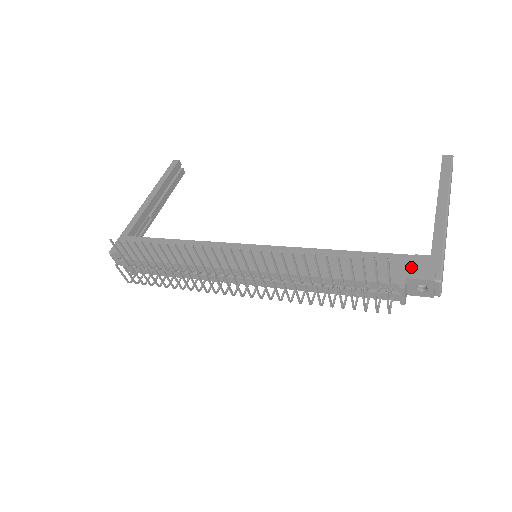
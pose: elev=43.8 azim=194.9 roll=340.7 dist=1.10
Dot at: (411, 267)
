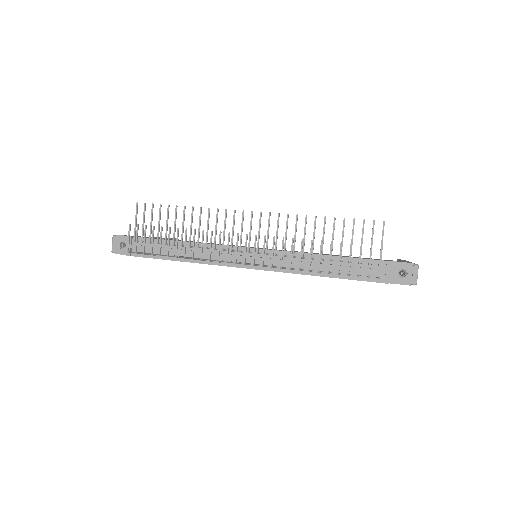
Dot at: occluded
